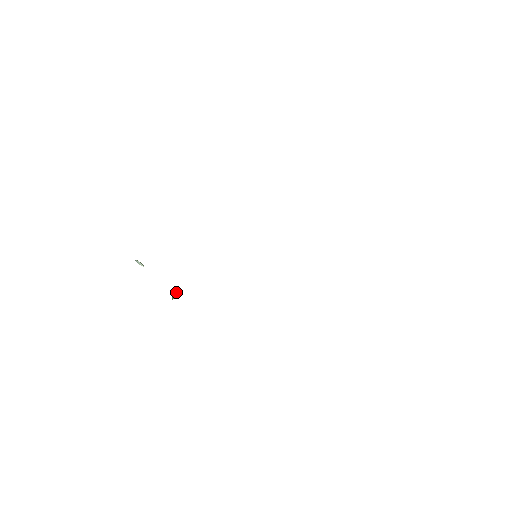
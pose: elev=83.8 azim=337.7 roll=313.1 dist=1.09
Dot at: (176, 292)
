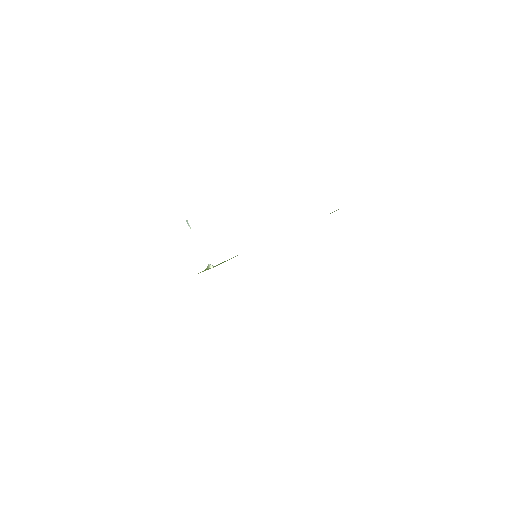
Dot at: (211, 266)
